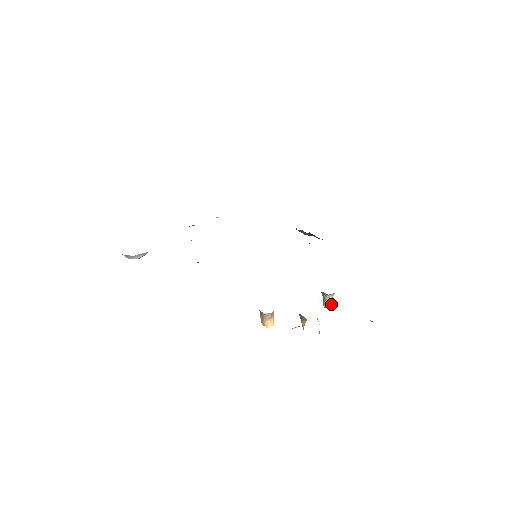
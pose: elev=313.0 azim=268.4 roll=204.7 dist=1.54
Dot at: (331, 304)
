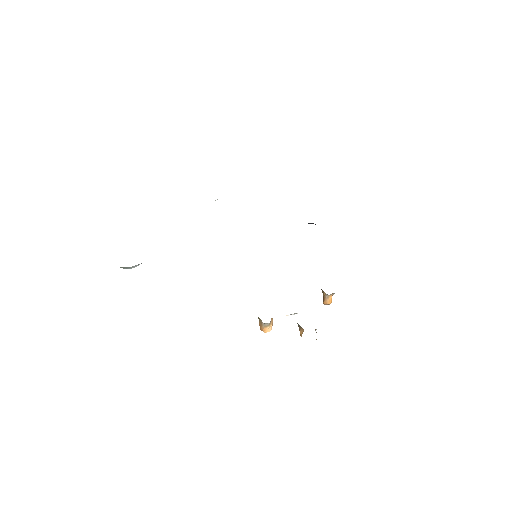
Dot at: (330, 301)
